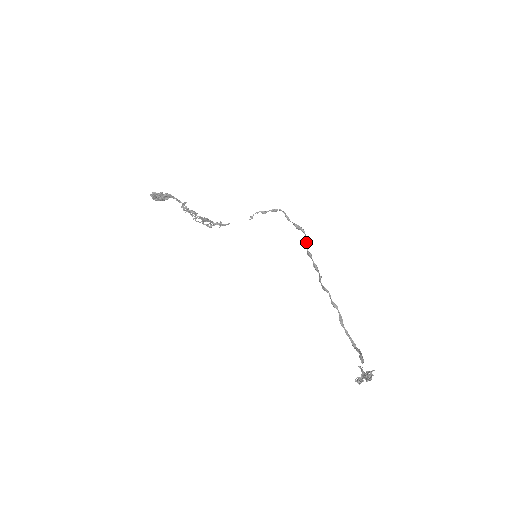
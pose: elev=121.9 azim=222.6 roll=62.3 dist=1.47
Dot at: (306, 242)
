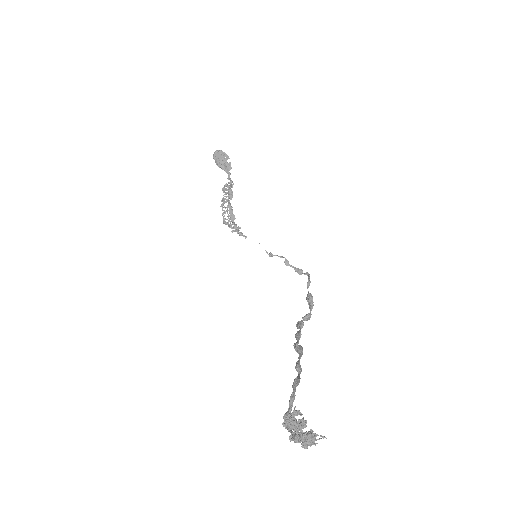
Dot at: (307, 314)
